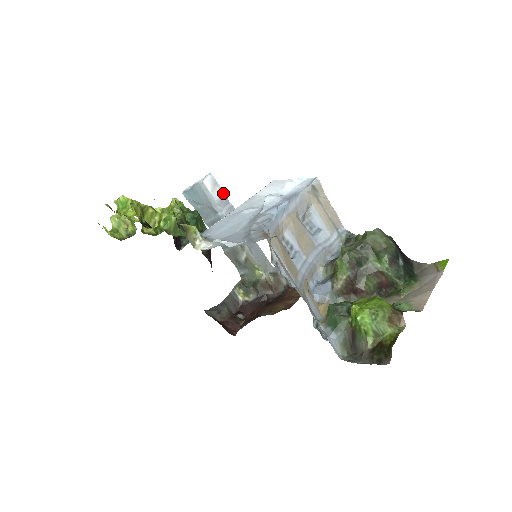
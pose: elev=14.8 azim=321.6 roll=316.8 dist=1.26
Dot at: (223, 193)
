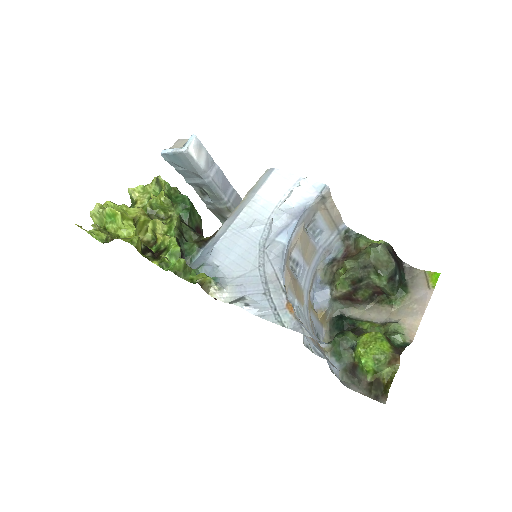
Dot at: (209, 155)
